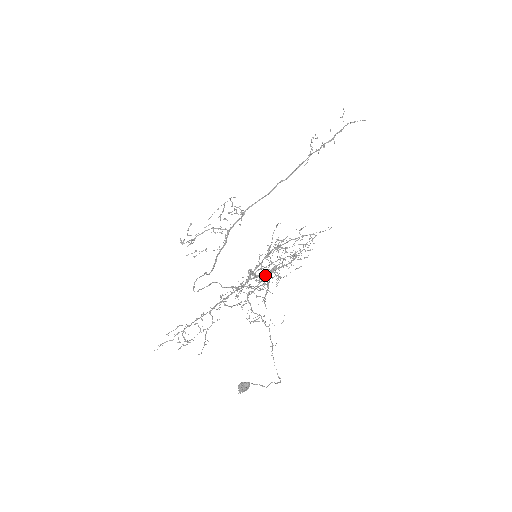
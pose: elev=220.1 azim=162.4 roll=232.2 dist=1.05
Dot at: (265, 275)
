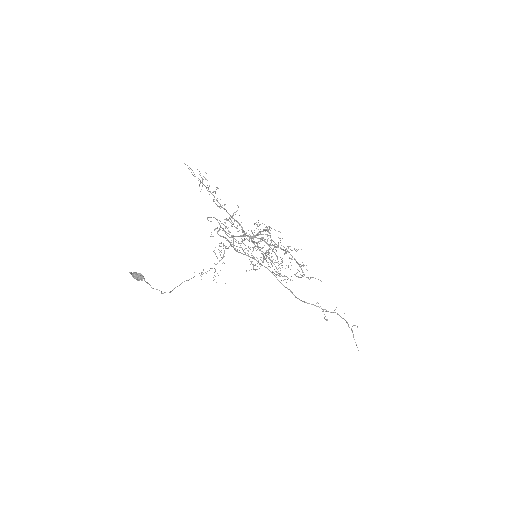
Dot at: (270, 235)
